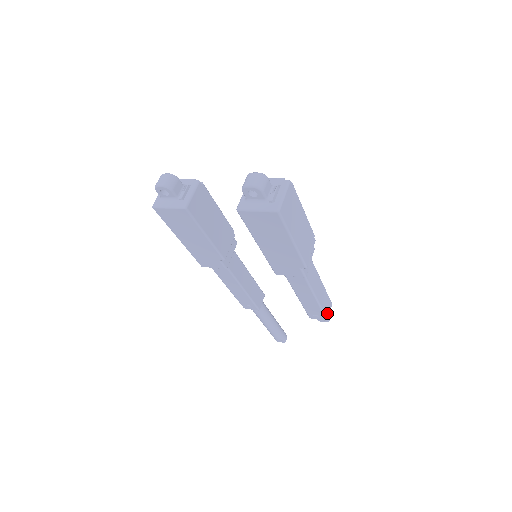
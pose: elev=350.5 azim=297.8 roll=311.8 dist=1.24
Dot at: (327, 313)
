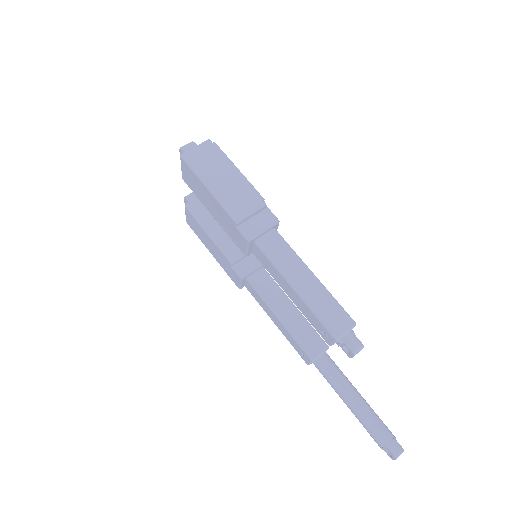
Dot at: (334, 327)
